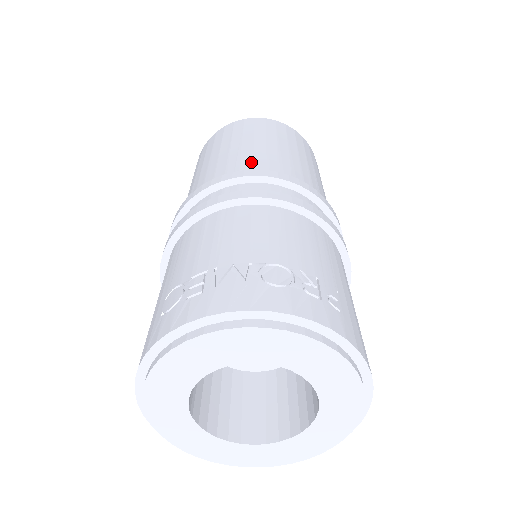
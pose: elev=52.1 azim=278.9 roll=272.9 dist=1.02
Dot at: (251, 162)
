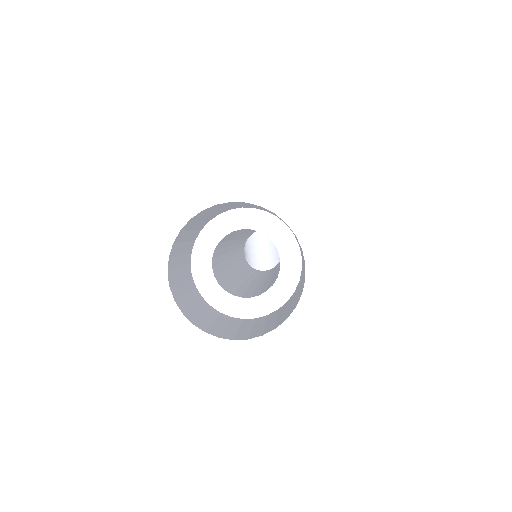
Dot at: occluded
